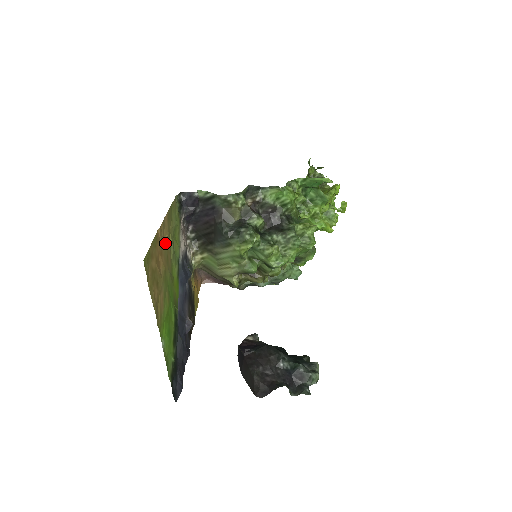
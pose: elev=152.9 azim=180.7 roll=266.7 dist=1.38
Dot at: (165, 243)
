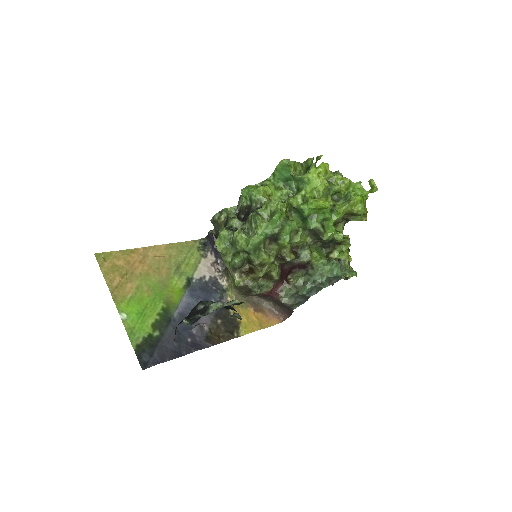
Dot at: (156, 259)
